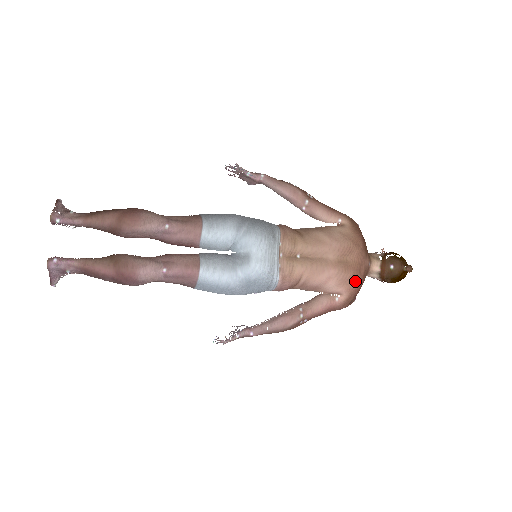
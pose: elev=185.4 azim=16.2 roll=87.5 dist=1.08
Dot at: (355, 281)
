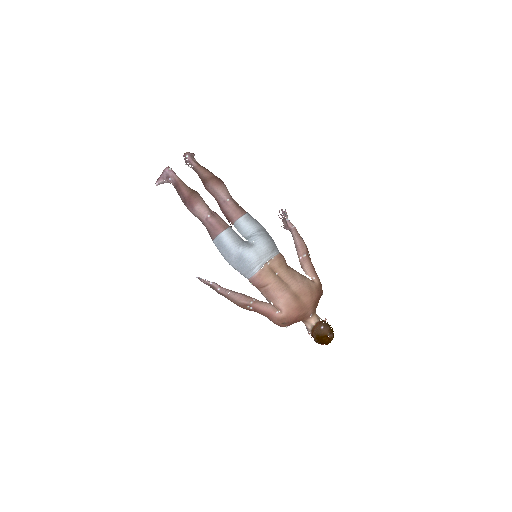
Dot at: (295, 312)
